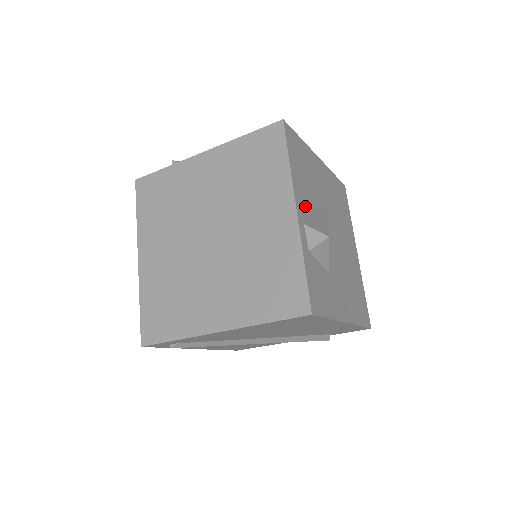
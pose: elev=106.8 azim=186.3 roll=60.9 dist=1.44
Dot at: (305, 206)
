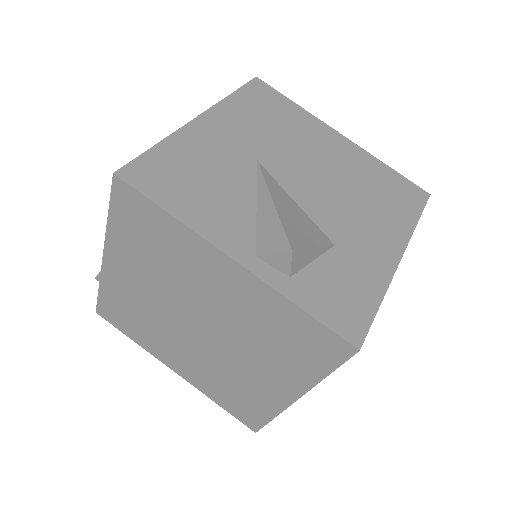
Dot at: (237, 227)
